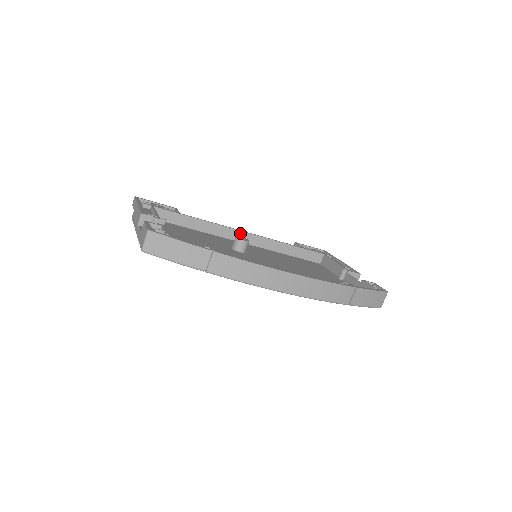
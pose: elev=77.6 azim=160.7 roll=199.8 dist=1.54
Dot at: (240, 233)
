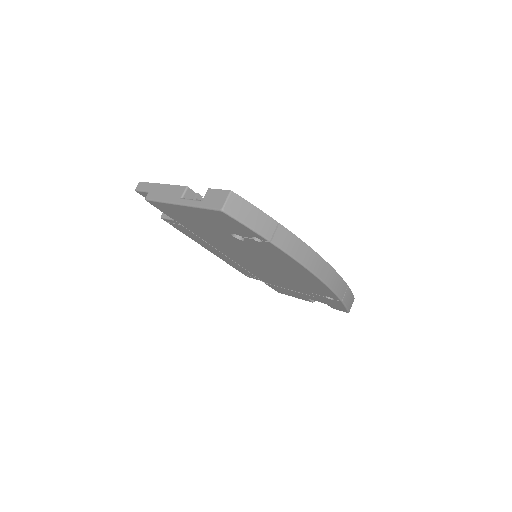
Dot at: occluded
